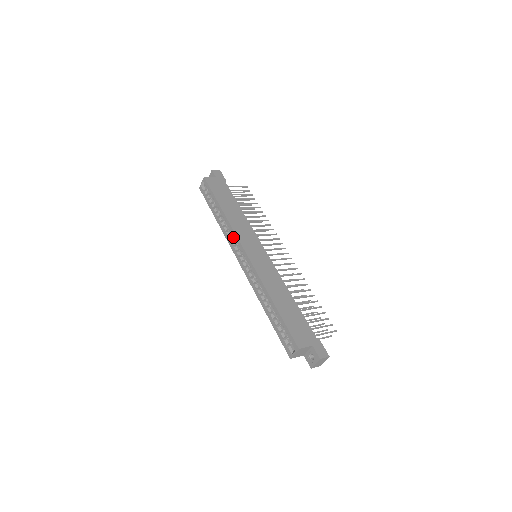
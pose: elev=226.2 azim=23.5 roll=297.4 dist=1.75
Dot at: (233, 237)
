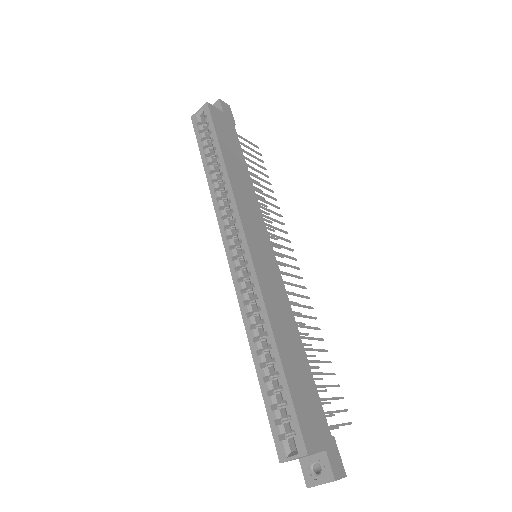
Dot at: (228, 212)
